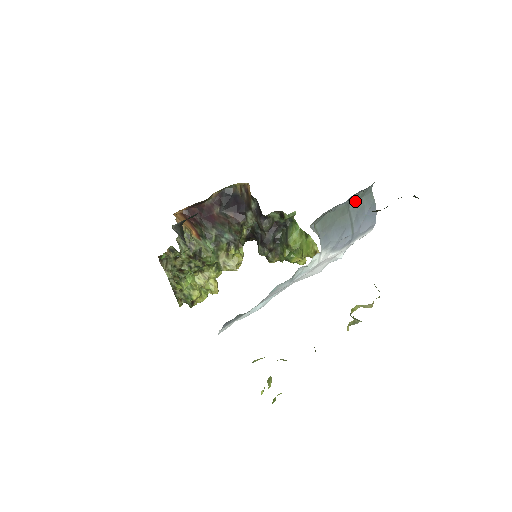
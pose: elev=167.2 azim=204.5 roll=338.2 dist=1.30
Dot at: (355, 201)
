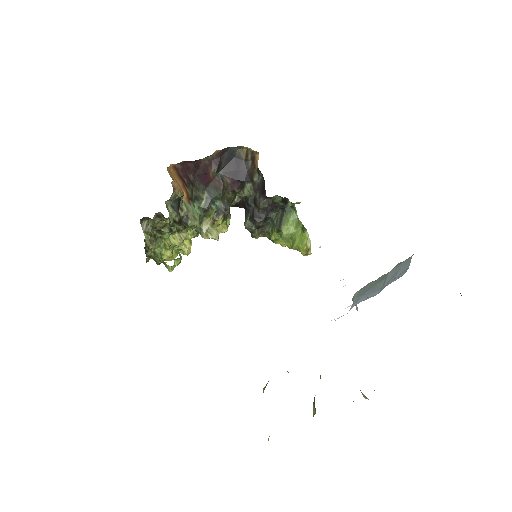
Dot at: (395, 267)
